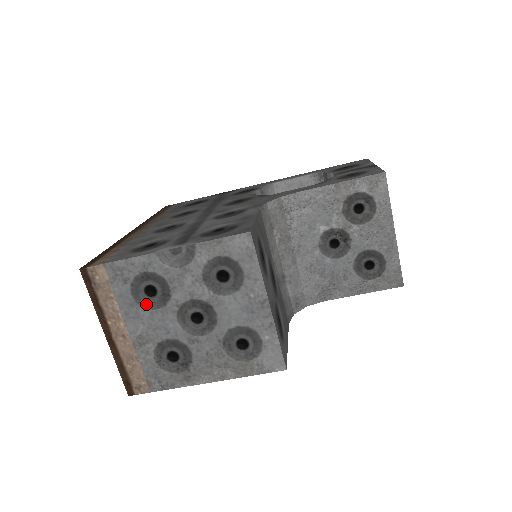
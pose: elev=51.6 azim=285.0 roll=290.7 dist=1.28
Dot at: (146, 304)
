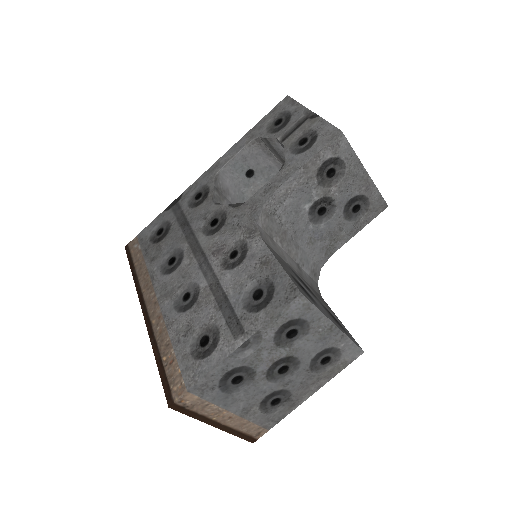
Dot at: (238, 389)
